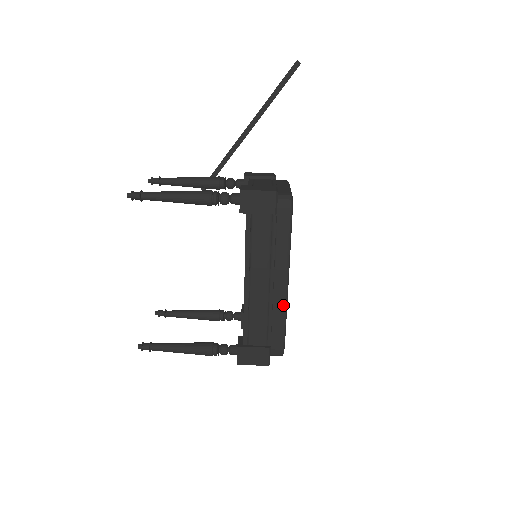
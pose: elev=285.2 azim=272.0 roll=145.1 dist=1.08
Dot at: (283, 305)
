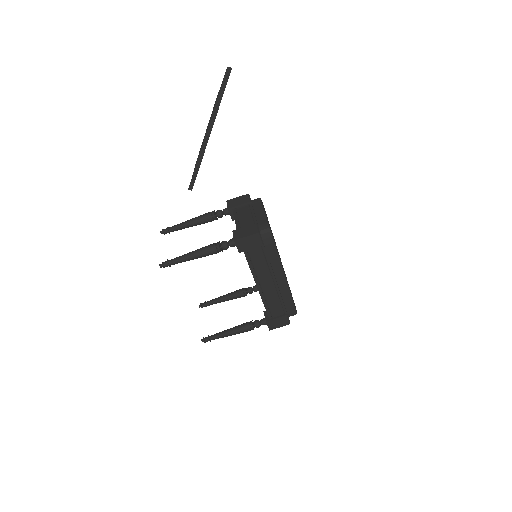
Dot at: (287, 289)
